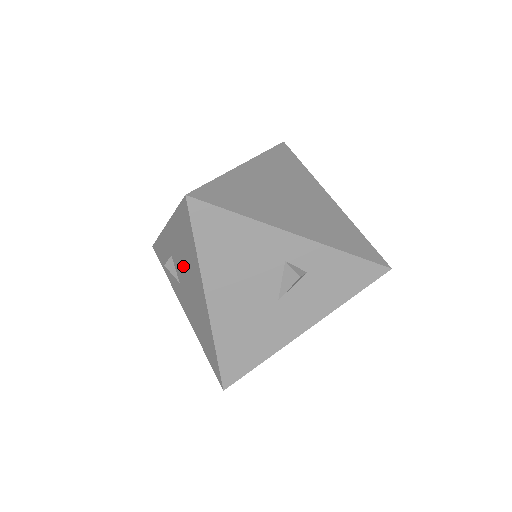
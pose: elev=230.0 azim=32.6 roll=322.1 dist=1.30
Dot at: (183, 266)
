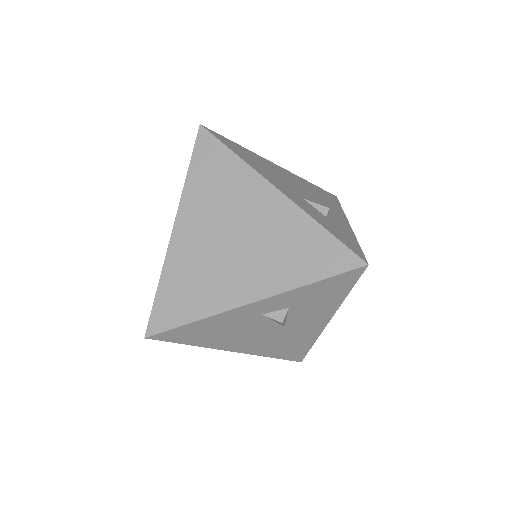
Dot at: occluded
